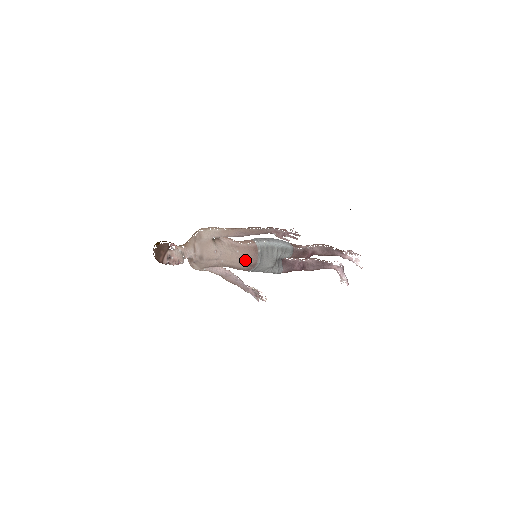
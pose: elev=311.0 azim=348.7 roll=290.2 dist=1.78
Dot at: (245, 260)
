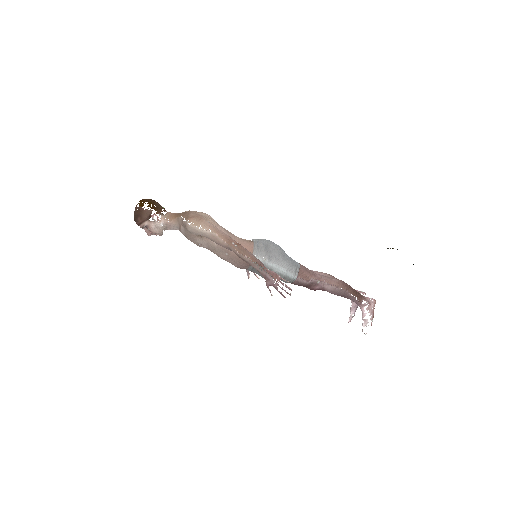
Dot at: (232, 263)
